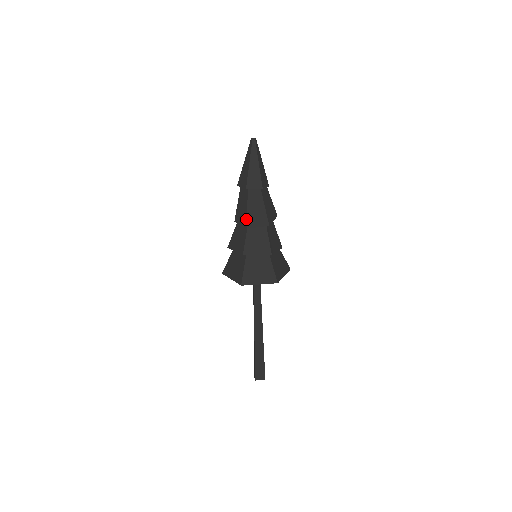
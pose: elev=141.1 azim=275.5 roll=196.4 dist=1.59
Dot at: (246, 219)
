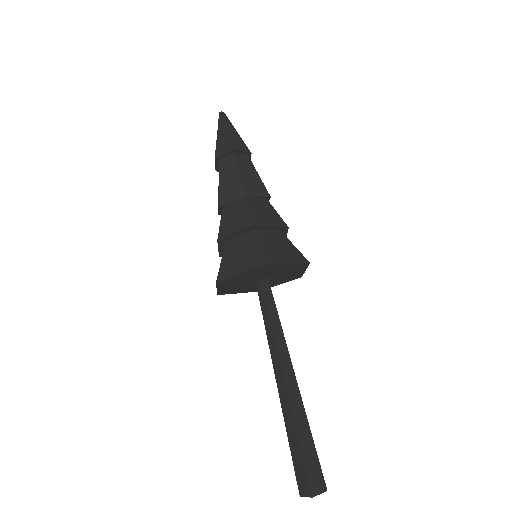
Dot at: (241, 187)
